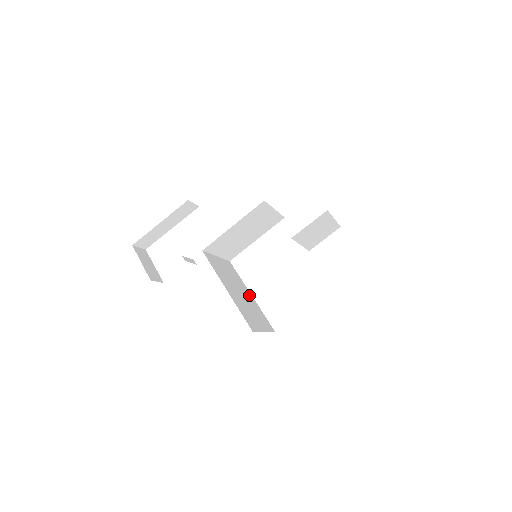
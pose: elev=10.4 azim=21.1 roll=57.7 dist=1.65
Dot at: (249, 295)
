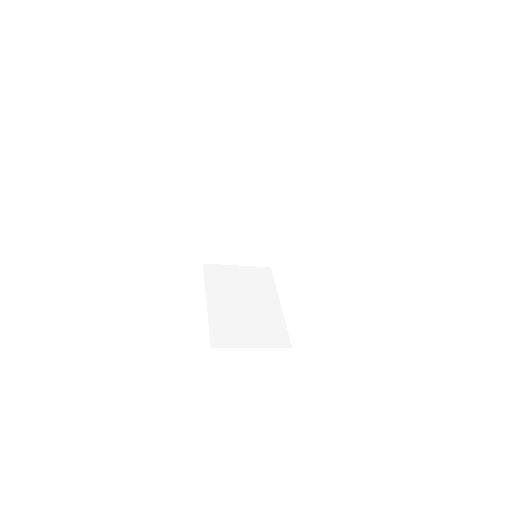
Dot at: (272, 304)
